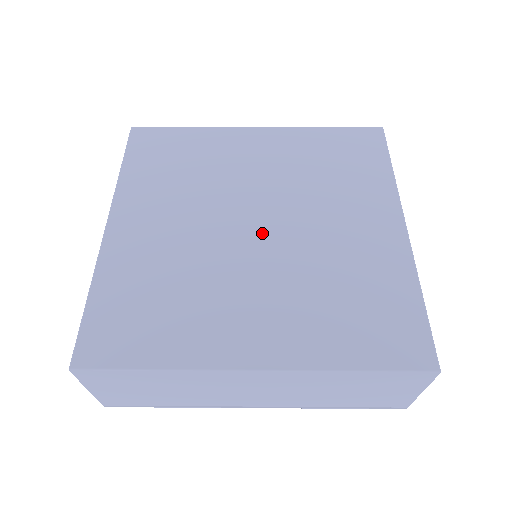
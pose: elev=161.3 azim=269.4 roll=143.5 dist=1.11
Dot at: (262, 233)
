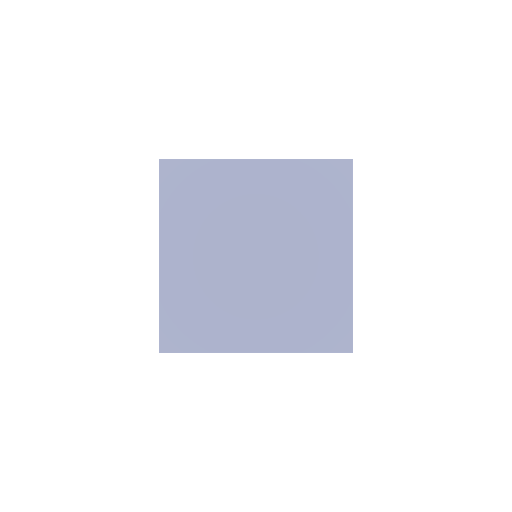
Dot at: (260, 263)
